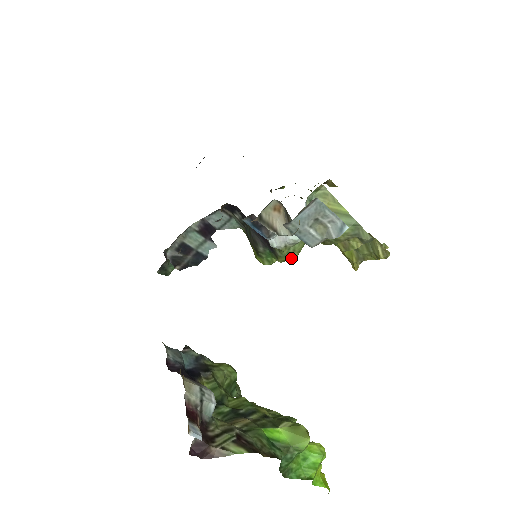
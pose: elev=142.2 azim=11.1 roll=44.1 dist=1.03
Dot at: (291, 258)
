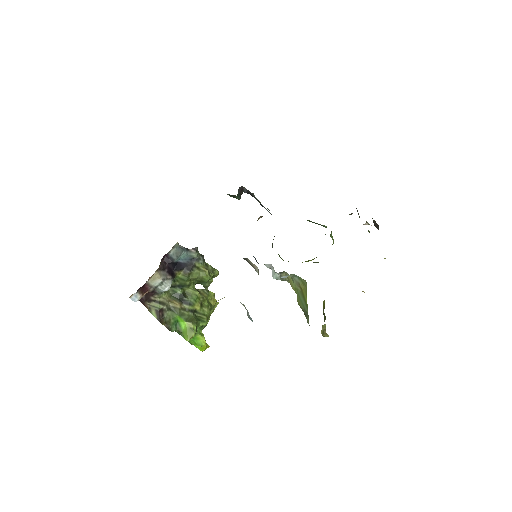
Dot at: occluded
